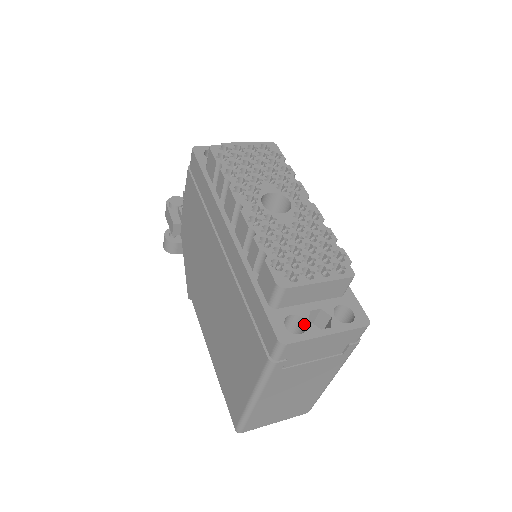
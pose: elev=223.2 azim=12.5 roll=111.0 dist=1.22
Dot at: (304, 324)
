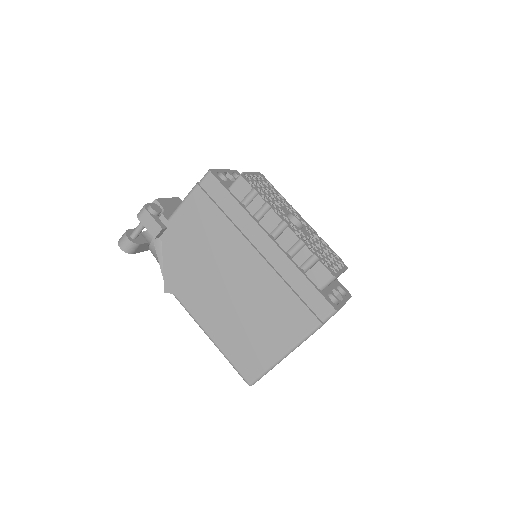
Dot at: (333, 299)
